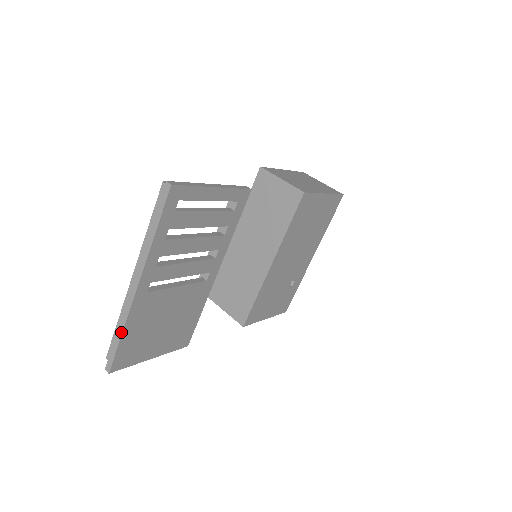
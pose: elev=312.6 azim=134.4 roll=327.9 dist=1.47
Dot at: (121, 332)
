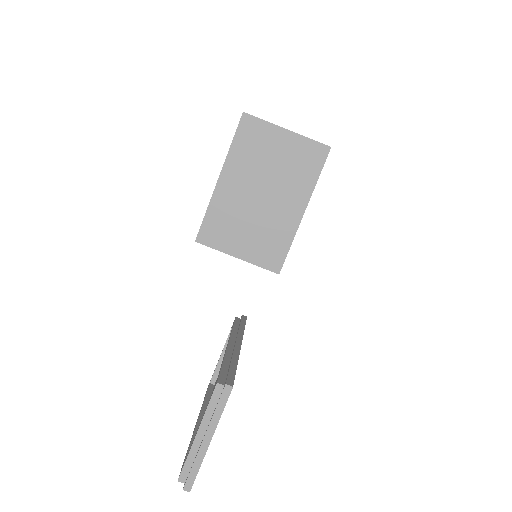
Dot at: occluded
